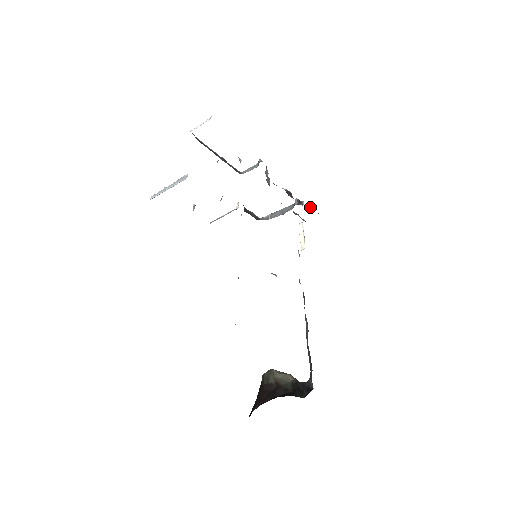
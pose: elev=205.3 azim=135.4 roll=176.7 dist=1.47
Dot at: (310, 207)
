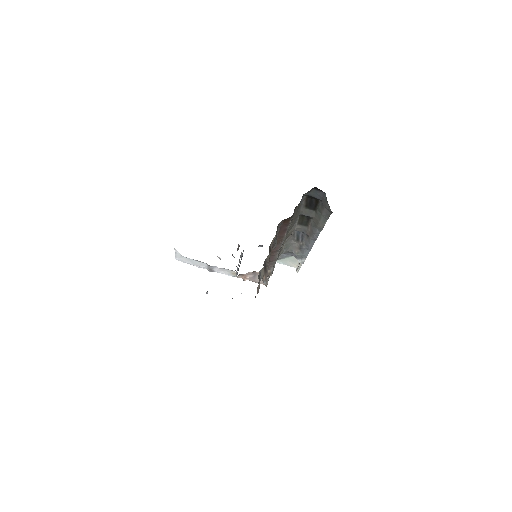
Dot at: occluded
